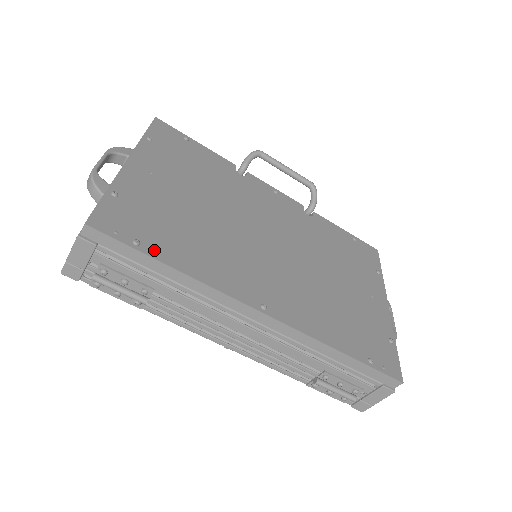
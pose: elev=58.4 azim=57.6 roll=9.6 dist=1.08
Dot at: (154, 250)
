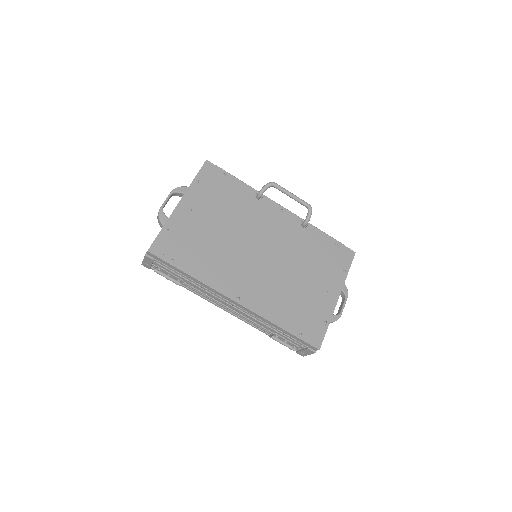
Dot at: (181, 264)
